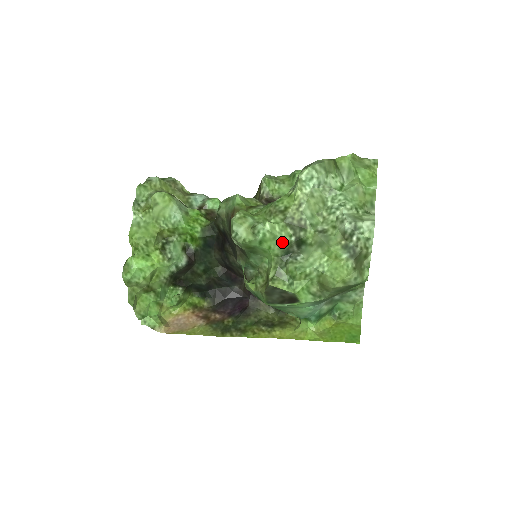
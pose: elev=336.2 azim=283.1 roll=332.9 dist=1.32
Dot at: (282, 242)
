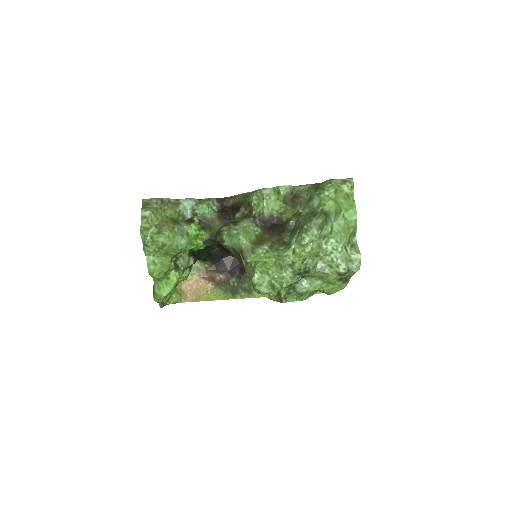
Dot at: occluded
